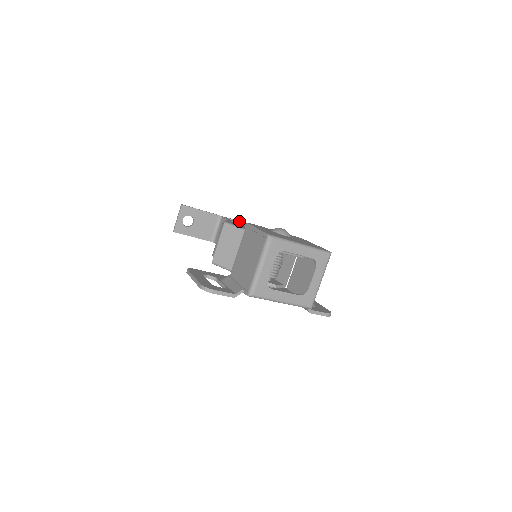
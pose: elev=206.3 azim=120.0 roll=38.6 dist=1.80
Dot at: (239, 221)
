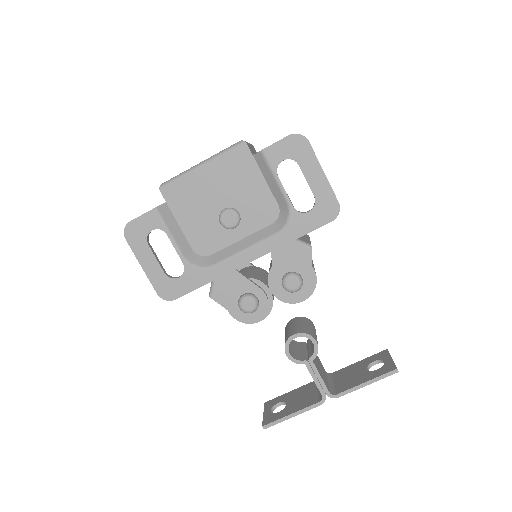
Dot at: occluded
